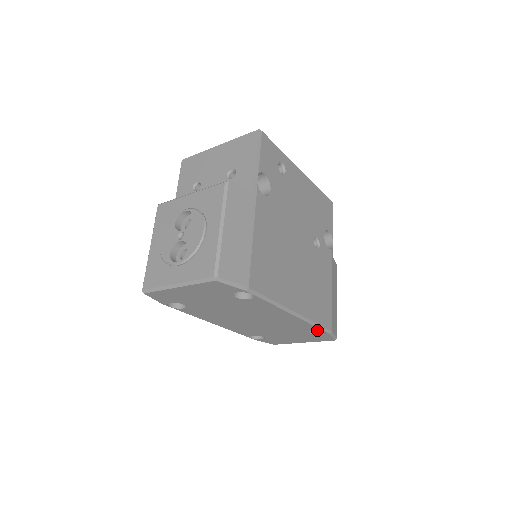
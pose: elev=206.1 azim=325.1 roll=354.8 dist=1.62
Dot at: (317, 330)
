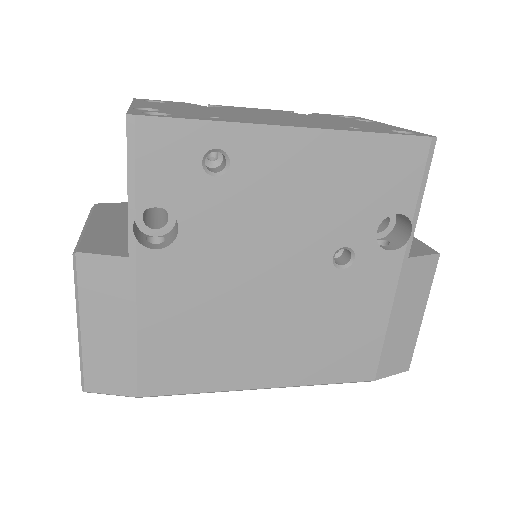
Dot at: occluded
